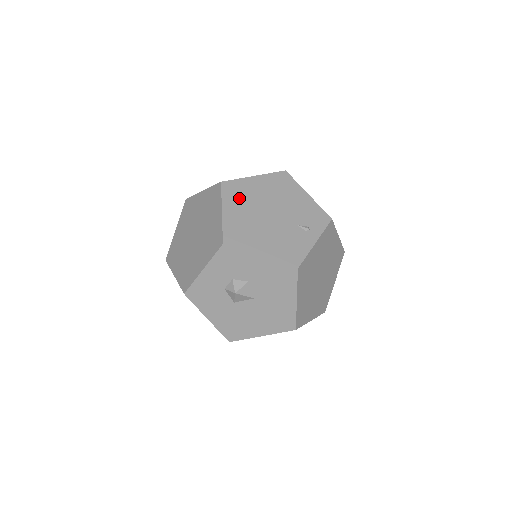
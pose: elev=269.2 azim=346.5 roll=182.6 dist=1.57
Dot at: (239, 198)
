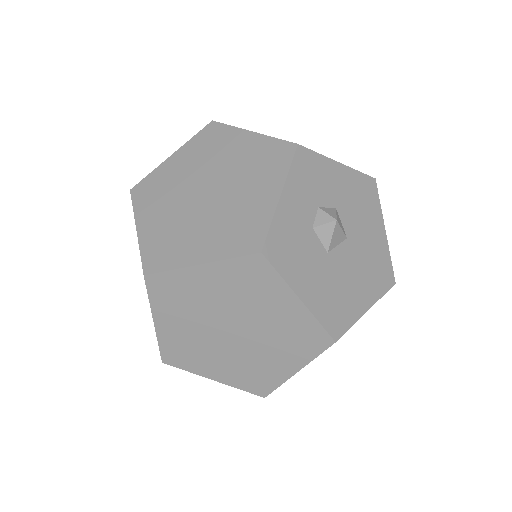
Dot at: occluded
